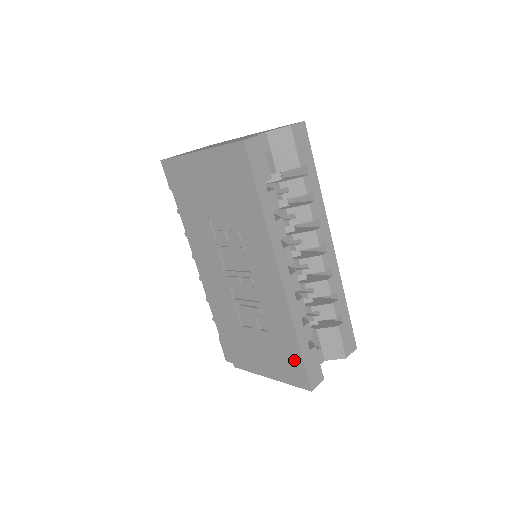
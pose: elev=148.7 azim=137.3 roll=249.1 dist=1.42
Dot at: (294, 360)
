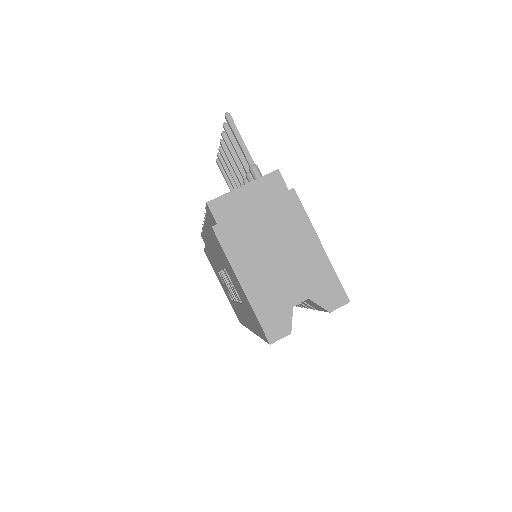
Dot at: occluded
